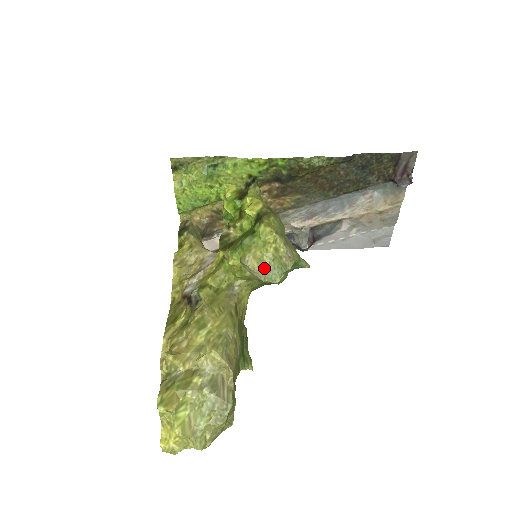
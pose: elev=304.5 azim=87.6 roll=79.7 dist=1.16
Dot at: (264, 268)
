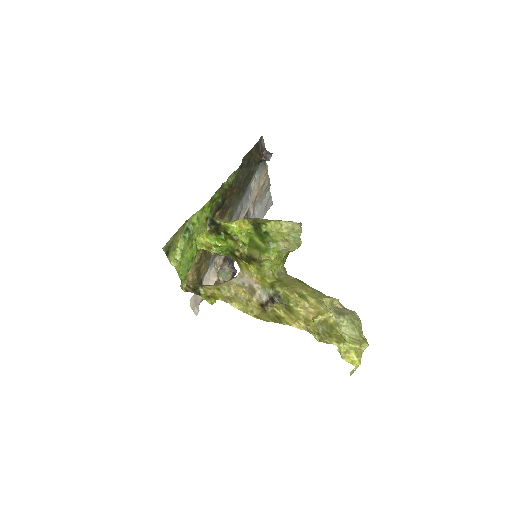
Dot at: (291, 242)
